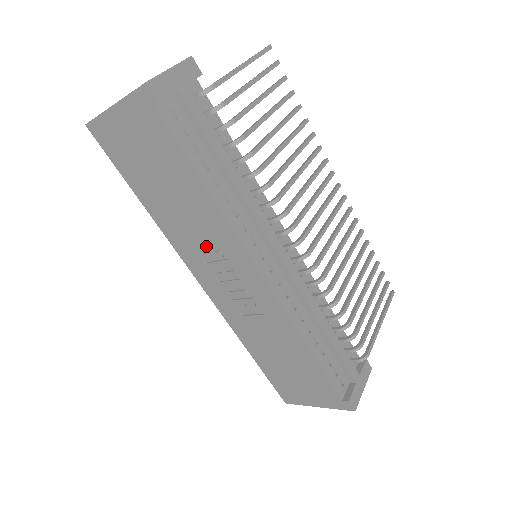
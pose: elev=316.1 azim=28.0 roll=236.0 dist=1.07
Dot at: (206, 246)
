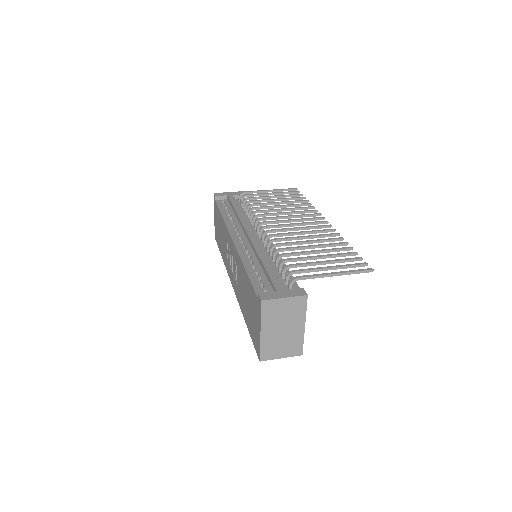
Dot at: (227, 251)
